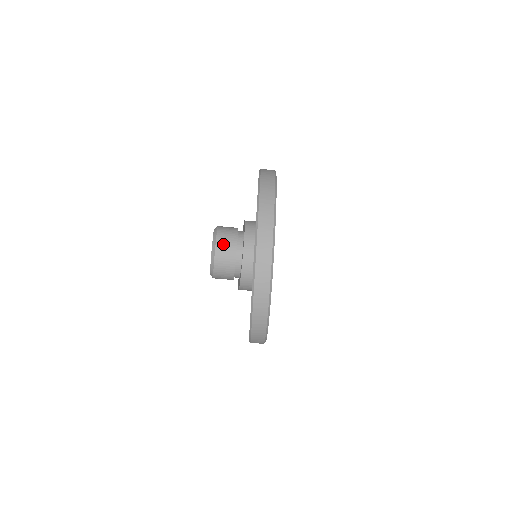
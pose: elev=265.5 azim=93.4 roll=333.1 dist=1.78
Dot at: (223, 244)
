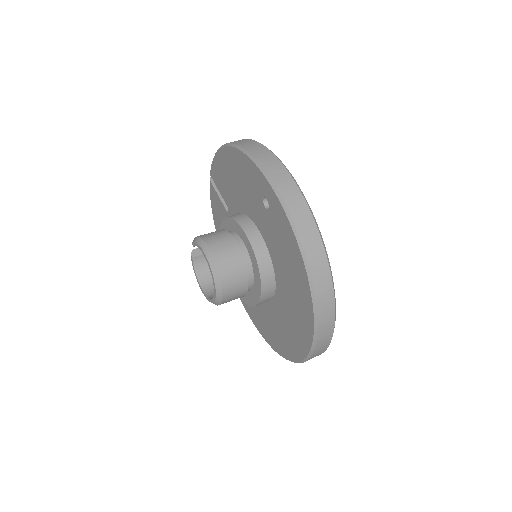
Dot at: (221, 251)
